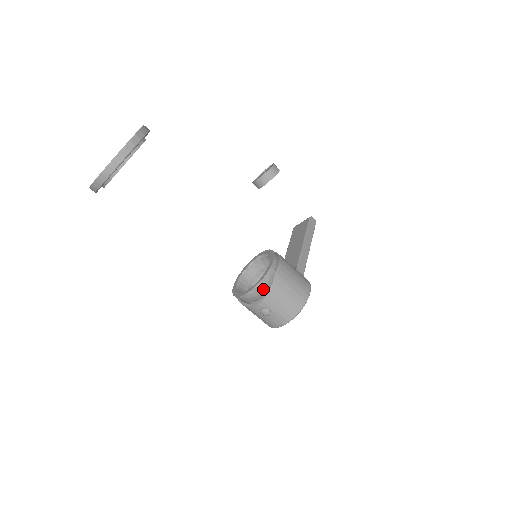
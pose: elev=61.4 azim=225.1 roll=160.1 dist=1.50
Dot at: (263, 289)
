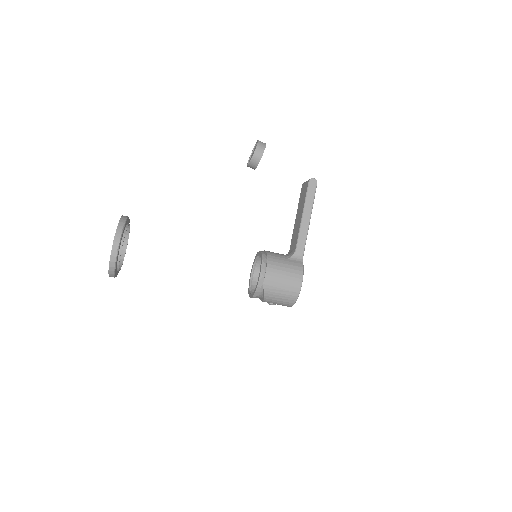
Dot at: (260, 295)
